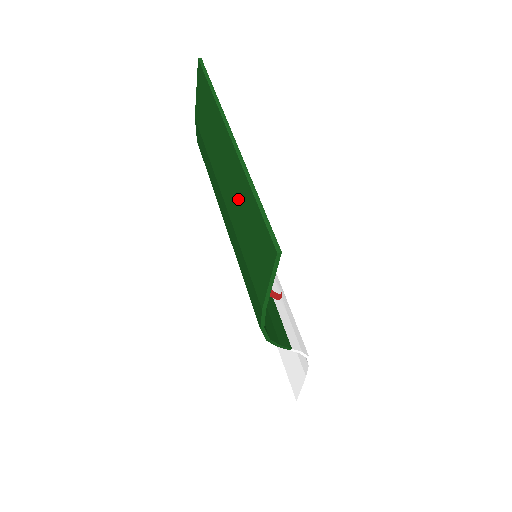
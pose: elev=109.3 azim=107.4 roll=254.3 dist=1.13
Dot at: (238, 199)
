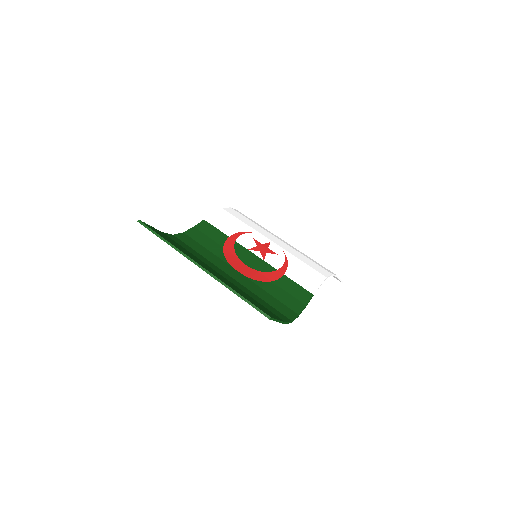
Dot at: occluded
